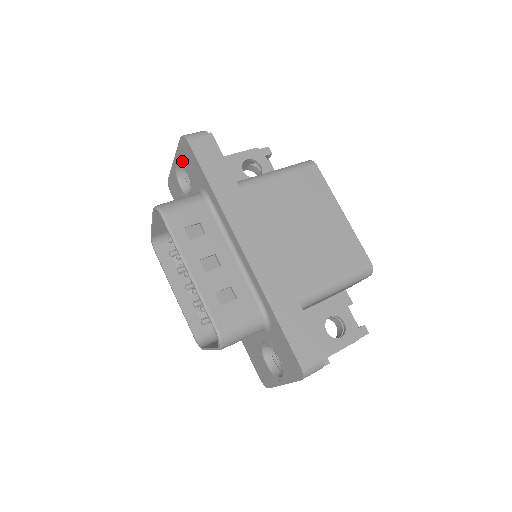
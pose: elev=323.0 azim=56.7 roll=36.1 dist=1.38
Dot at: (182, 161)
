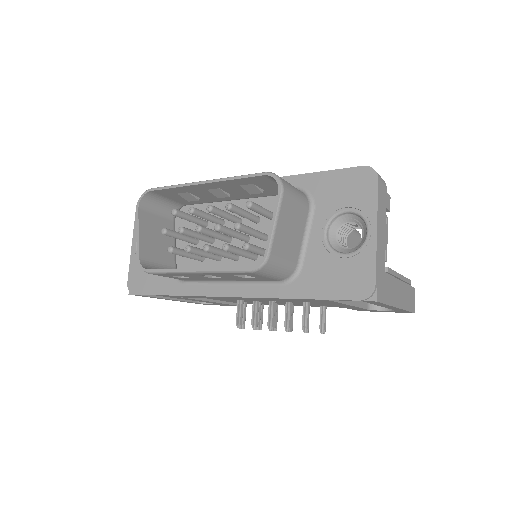
Dot at: occluded
